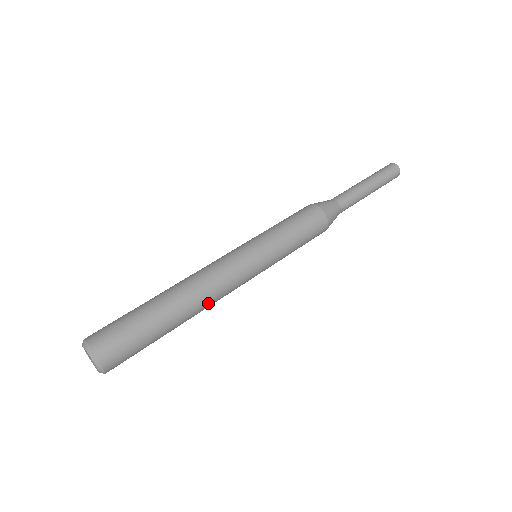
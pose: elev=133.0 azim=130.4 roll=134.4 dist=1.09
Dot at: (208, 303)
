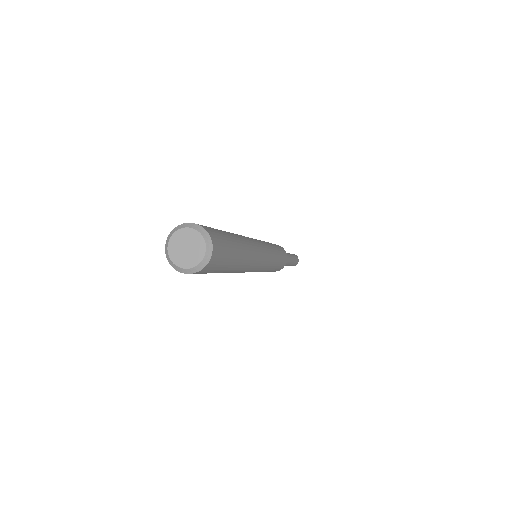
Dot at: (249, 241)
